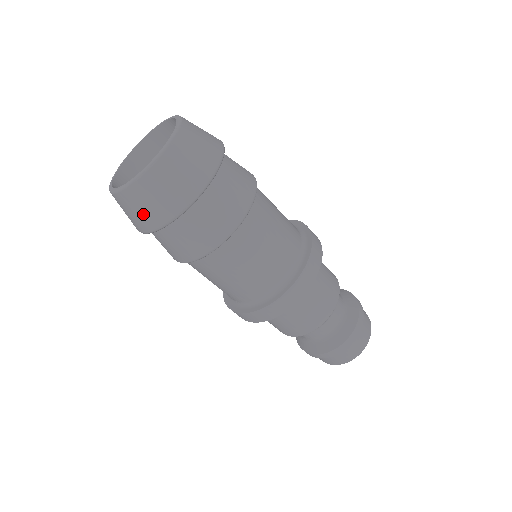
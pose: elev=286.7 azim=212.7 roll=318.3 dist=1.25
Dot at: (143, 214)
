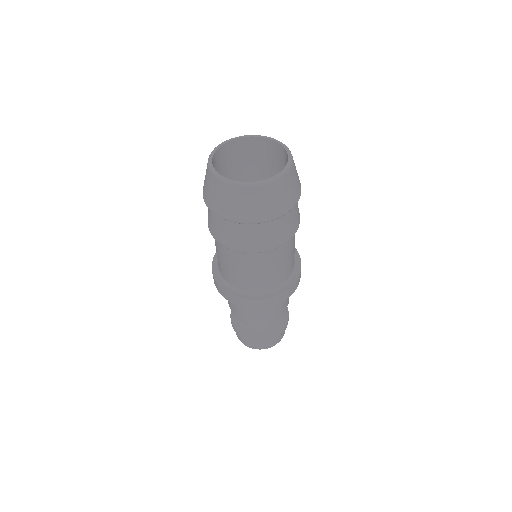
Dot at: (208, 192)
